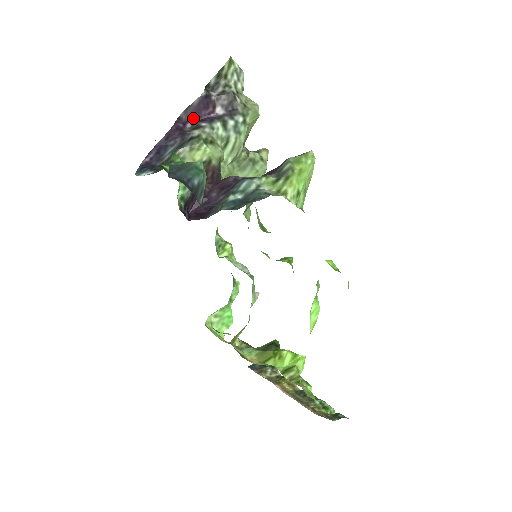
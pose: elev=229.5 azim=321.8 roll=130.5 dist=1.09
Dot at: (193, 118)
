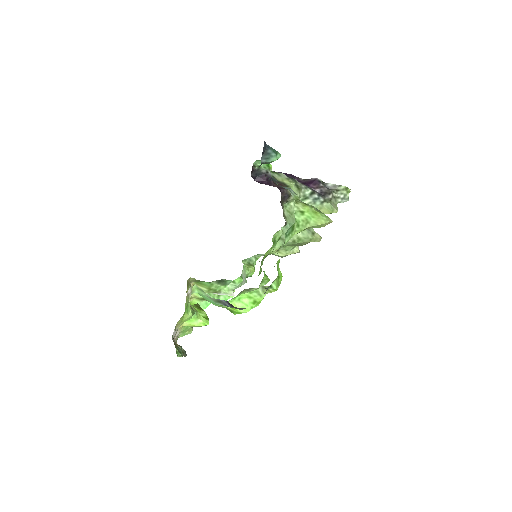
Dot at: (304, 183)
